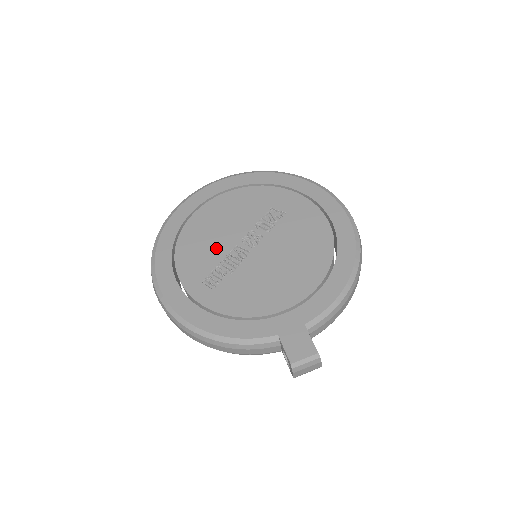
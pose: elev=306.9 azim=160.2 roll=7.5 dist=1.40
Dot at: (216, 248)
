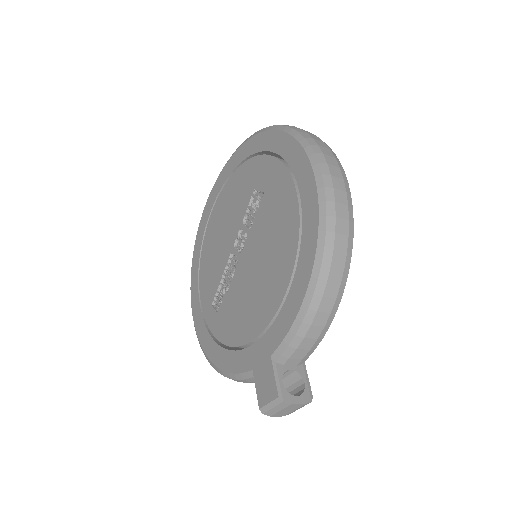
Dot at: (219, 260)
